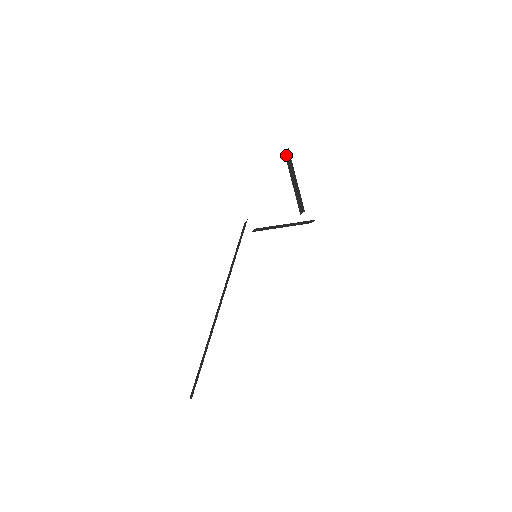
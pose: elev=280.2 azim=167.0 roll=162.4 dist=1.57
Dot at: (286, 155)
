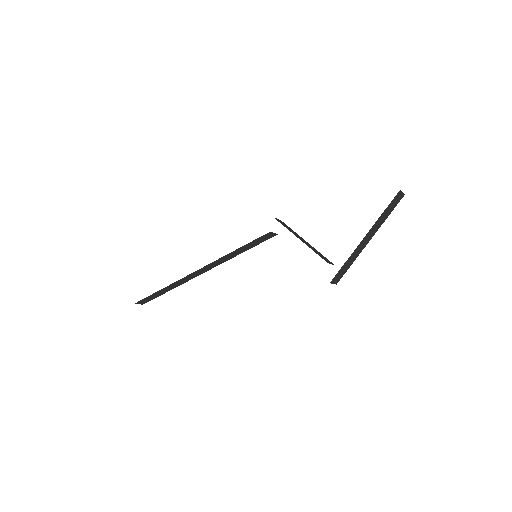
Dot at: occluded
